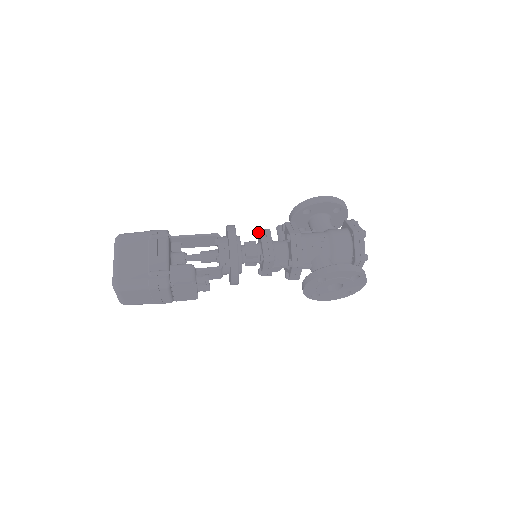
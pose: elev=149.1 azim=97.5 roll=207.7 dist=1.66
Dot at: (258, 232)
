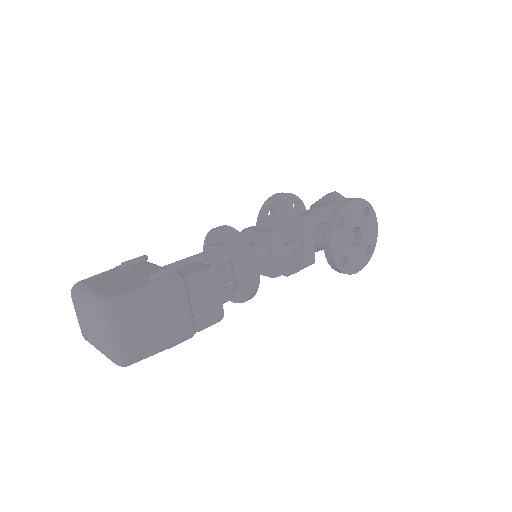
Dot at: (242, 232)
